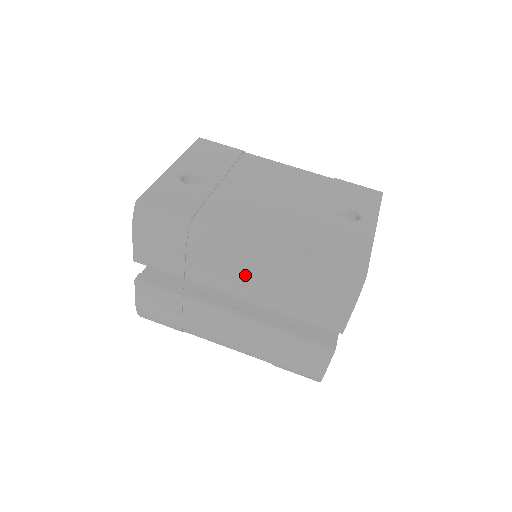
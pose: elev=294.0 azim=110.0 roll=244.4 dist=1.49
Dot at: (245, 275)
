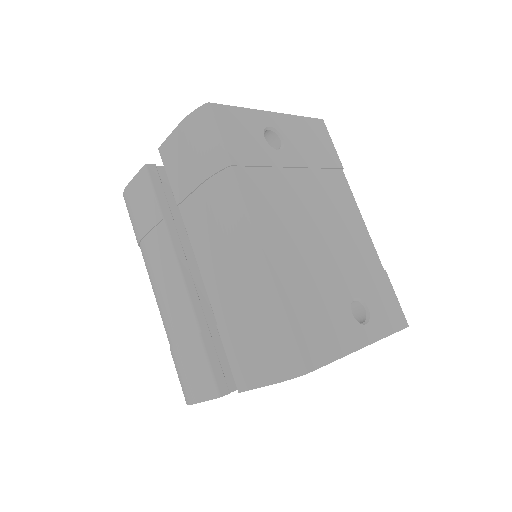
Dot at: (220, 257)
